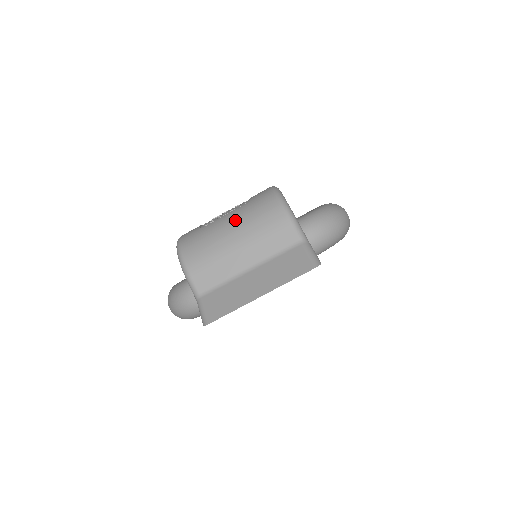
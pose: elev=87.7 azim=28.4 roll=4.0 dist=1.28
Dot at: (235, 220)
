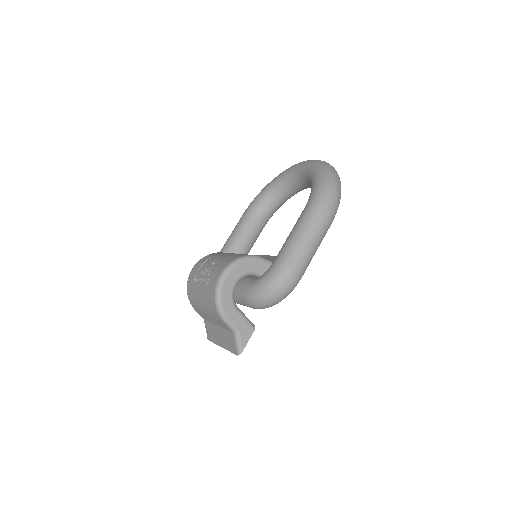
Dot at: (202, 299)
